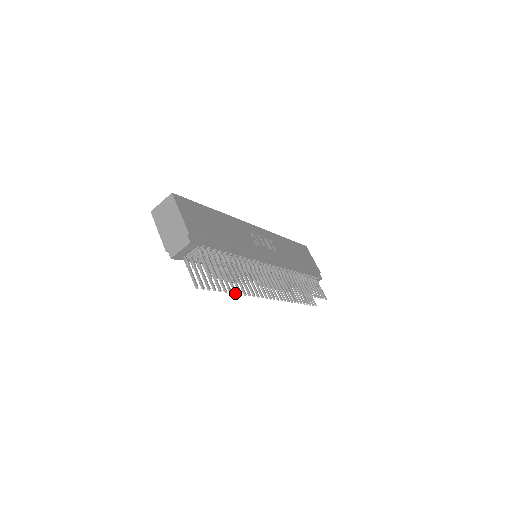
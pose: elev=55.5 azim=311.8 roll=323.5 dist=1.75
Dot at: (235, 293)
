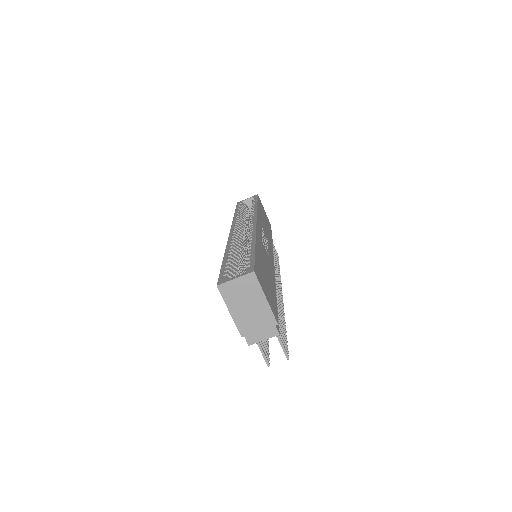
Dot at: occluded
